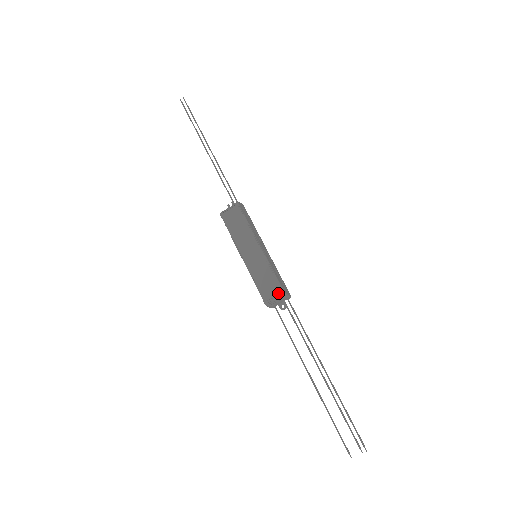
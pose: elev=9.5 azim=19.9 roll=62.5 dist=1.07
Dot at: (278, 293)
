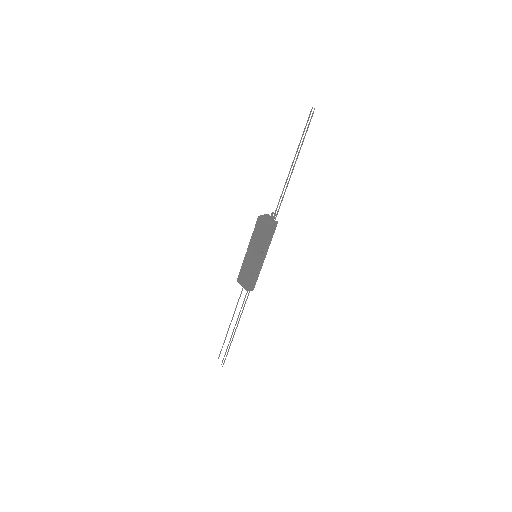
Dot at: (243, 286)
